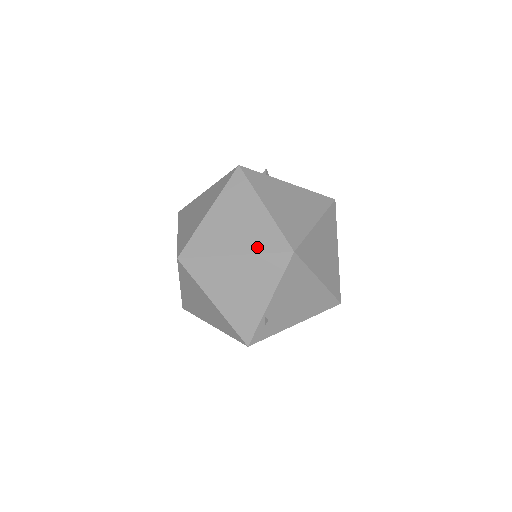
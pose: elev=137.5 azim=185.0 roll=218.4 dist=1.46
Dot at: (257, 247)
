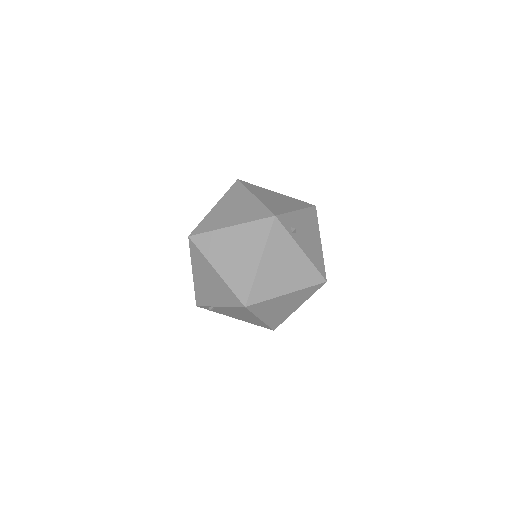
Dot at: (231, 281)
